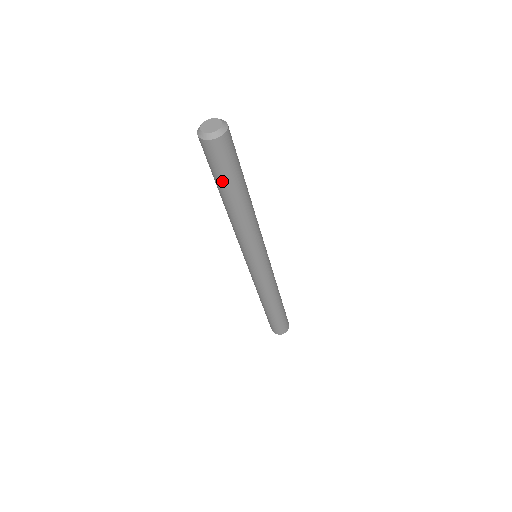
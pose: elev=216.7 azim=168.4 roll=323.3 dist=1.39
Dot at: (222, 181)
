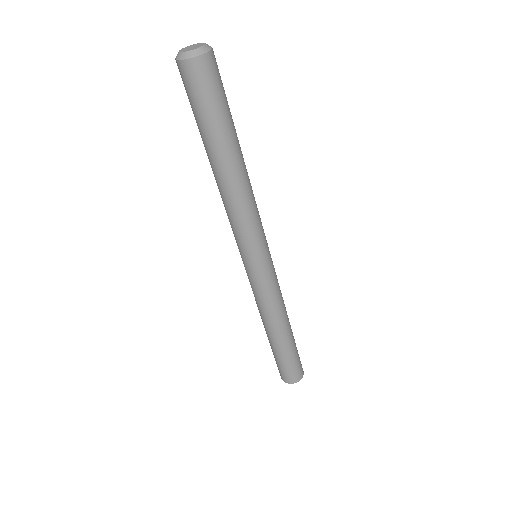
Dot at: (205, 126)
